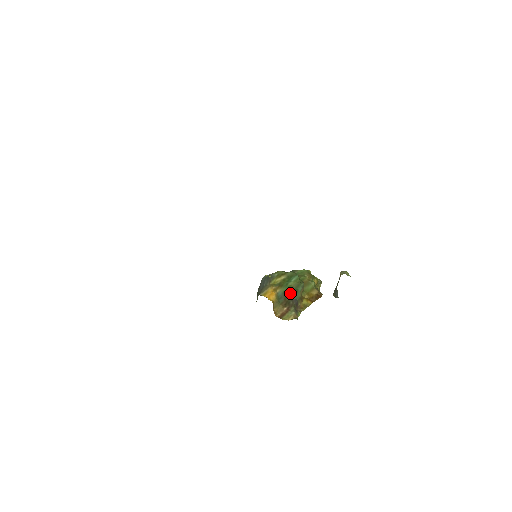
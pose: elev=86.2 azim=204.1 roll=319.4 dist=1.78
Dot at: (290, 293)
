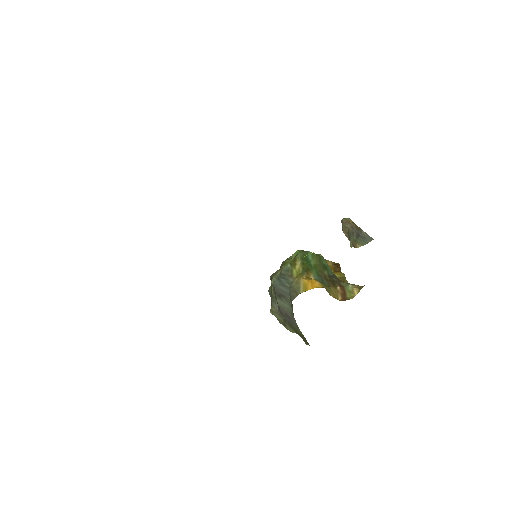
Dot at: (323, 272)
